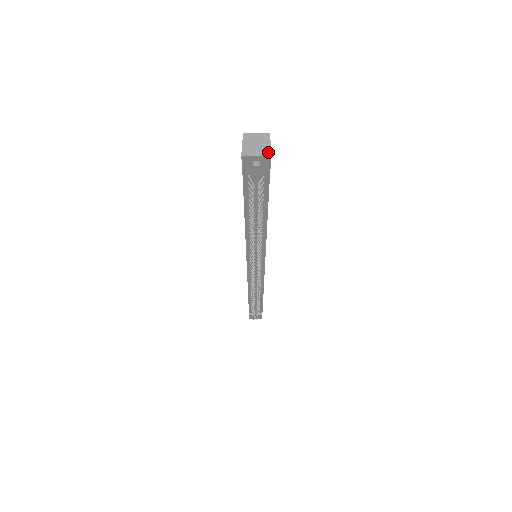
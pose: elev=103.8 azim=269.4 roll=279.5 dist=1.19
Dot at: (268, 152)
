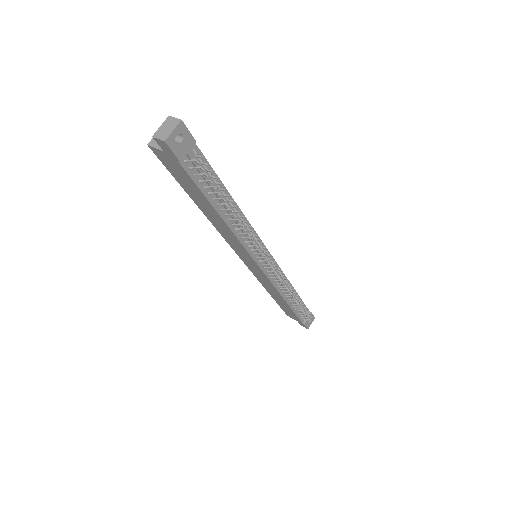
Dot at: (177, 121)
